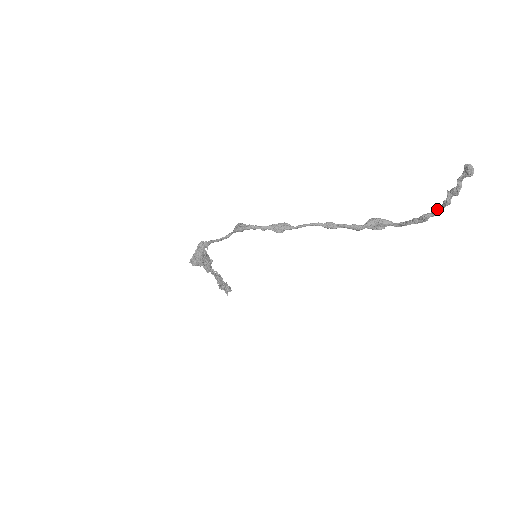
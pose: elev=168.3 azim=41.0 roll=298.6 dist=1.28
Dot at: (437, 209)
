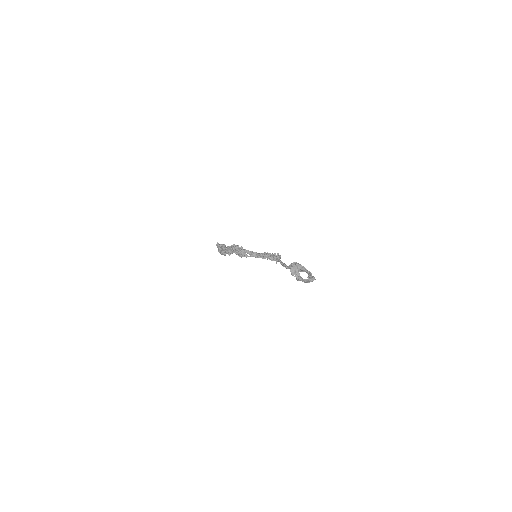
Dot at: occluded
